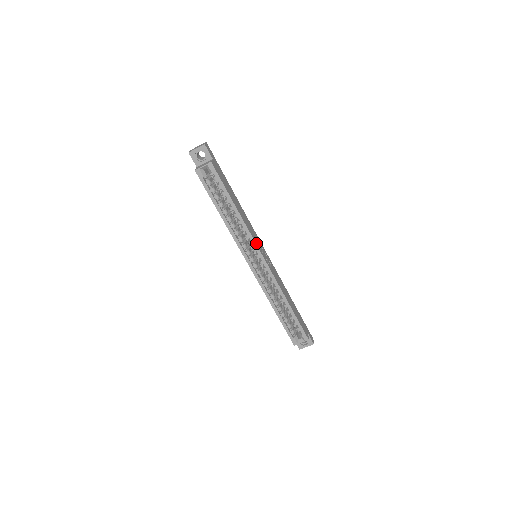
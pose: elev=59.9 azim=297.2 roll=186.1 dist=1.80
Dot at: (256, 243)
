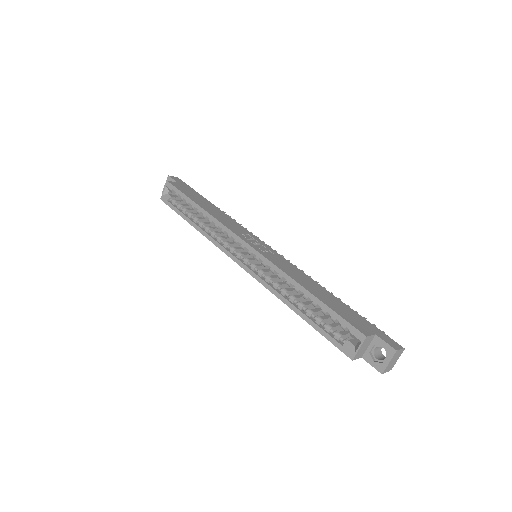
Dot at: (234, 232)
